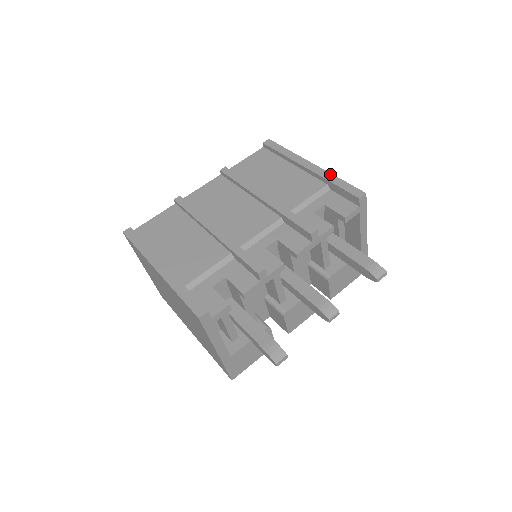
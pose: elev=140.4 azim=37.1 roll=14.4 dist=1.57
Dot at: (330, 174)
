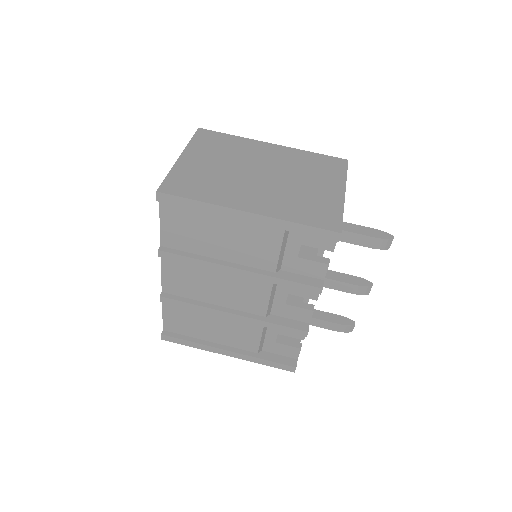
Dot at: (281, 222)
